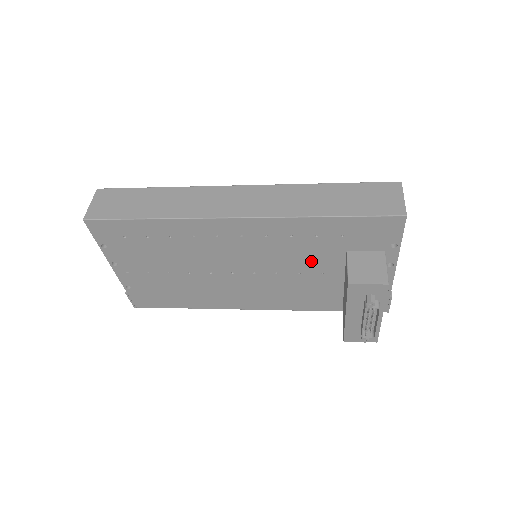
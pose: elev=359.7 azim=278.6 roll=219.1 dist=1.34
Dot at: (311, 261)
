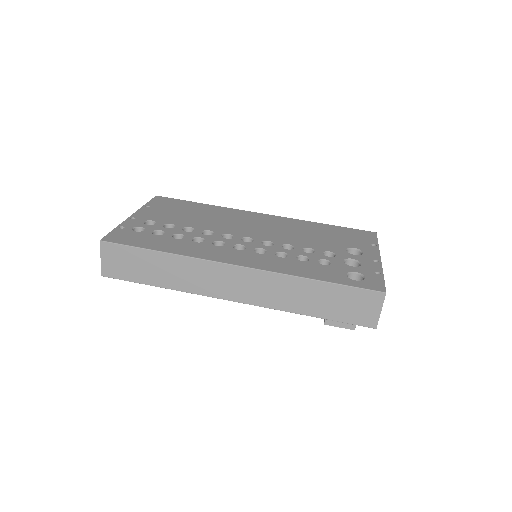
Dot at: occluded
